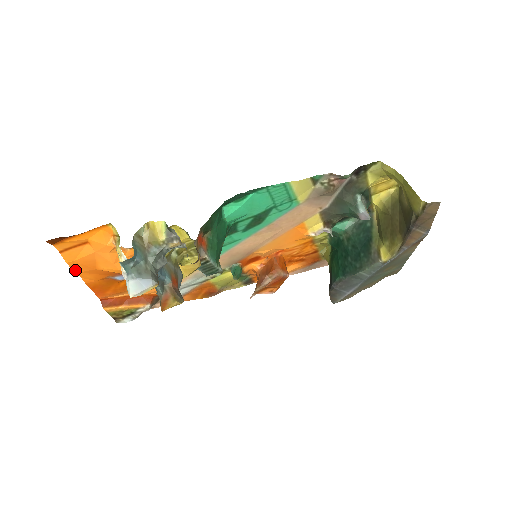
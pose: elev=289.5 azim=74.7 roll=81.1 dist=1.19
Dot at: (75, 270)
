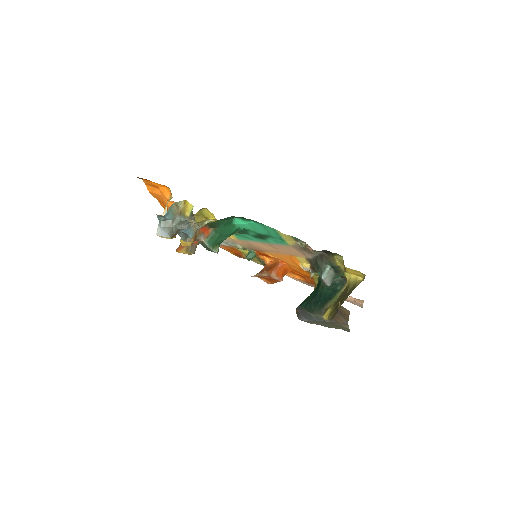
Dot at: (154, 196)
